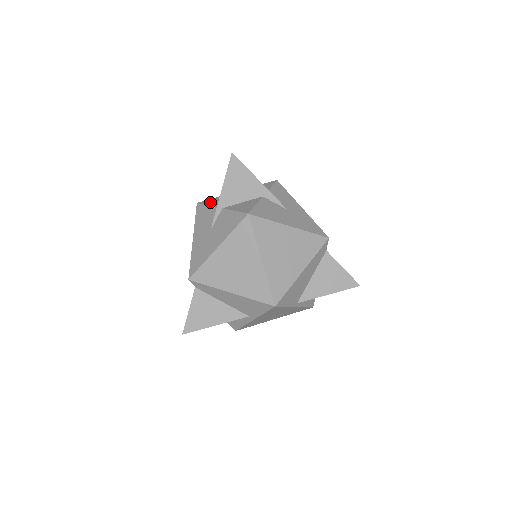
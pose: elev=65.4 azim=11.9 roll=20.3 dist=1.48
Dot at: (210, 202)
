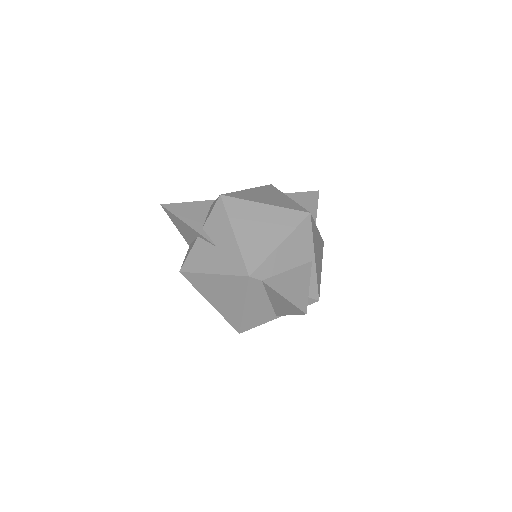
Dot at: occluded
